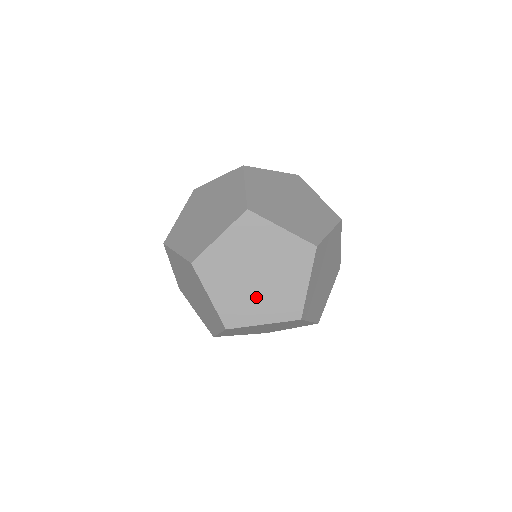
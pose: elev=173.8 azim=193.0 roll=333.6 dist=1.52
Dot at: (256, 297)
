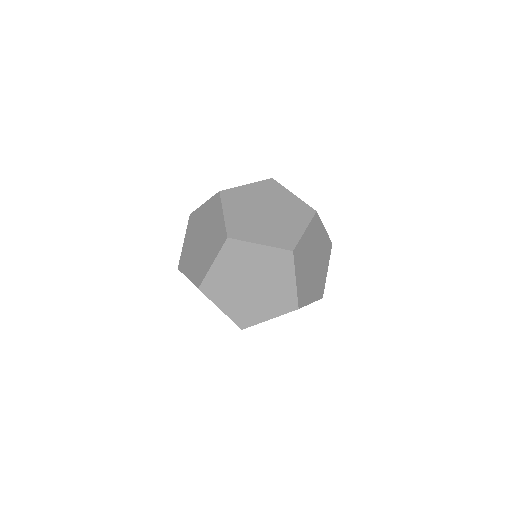
Dot at: (257, 301)
